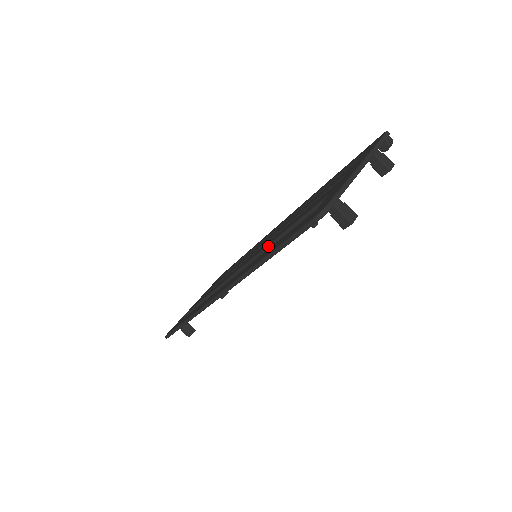
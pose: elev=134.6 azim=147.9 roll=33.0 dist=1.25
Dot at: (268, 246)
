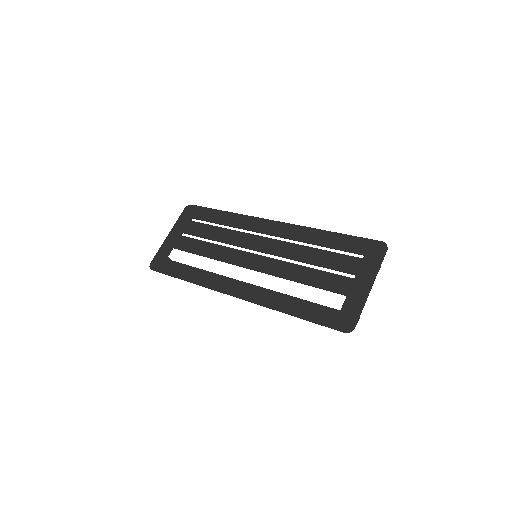
Dot at: (281, 277)
